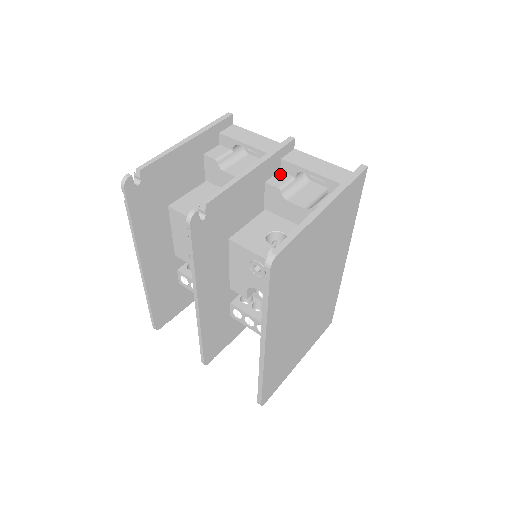
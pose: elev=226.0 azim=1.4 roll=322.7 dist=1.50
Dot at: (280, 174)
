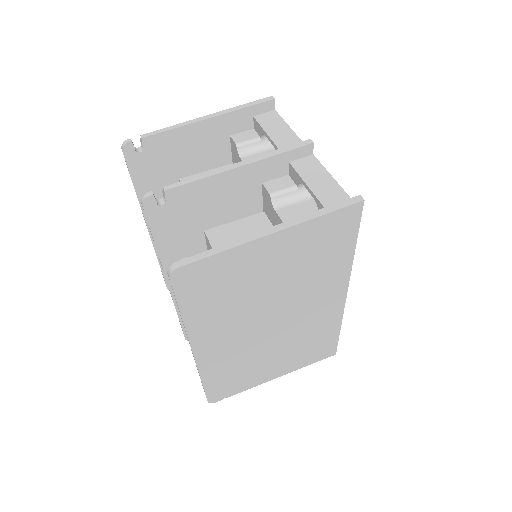
Dot at: (285, 178)
